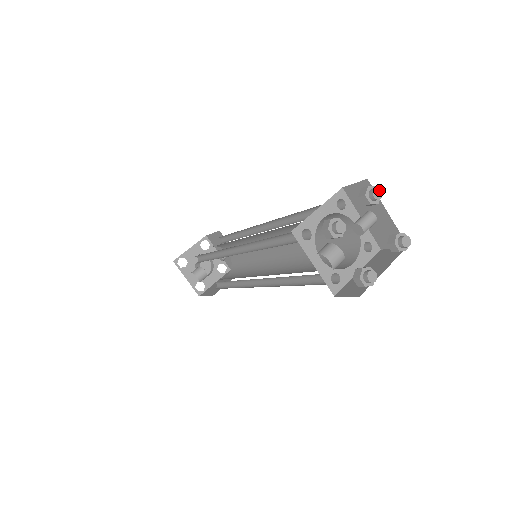
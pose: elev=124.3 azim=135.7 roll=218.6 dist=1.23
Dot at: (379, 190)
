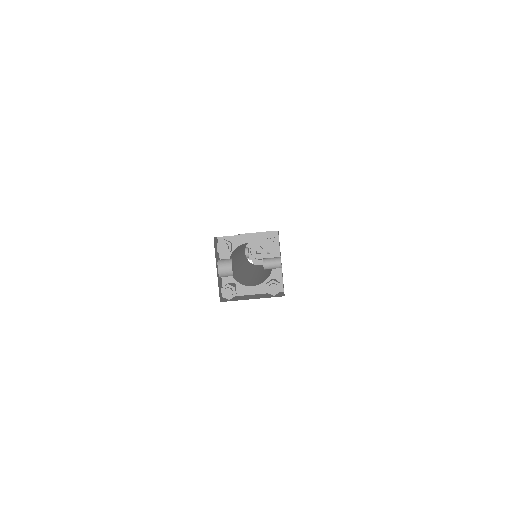
Dot at: (272, 241)
